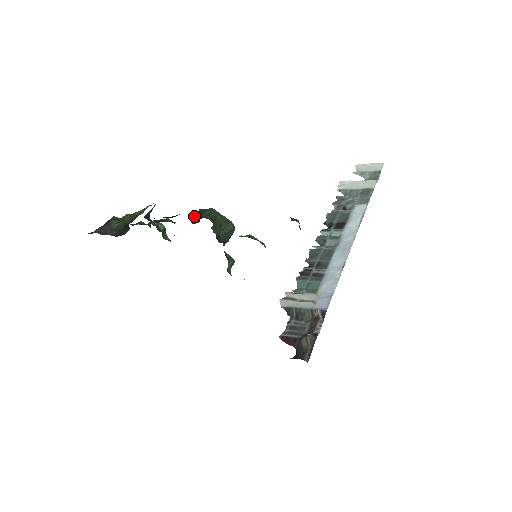
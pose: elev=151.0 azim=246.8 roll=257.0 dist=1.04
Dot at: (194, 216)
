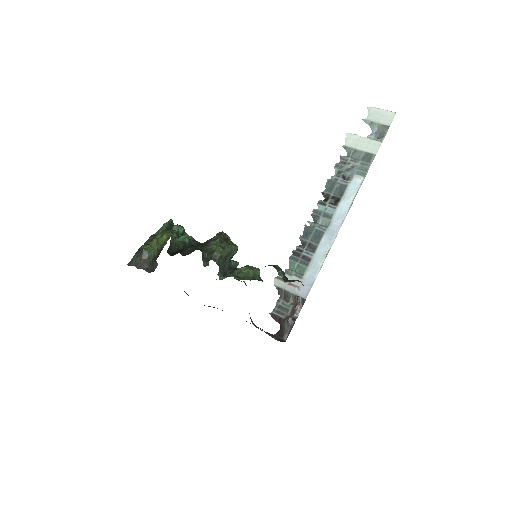
Dot at: (205, 254)
